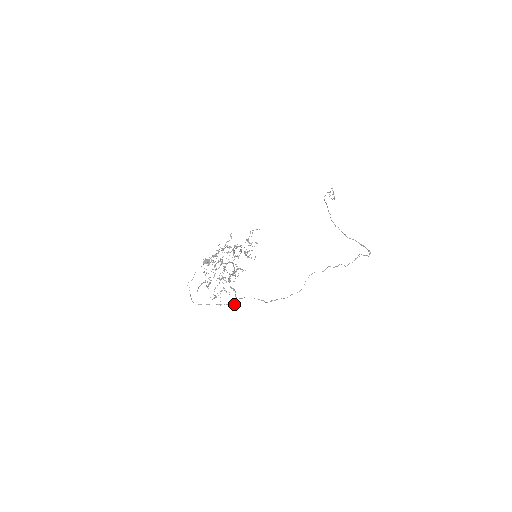
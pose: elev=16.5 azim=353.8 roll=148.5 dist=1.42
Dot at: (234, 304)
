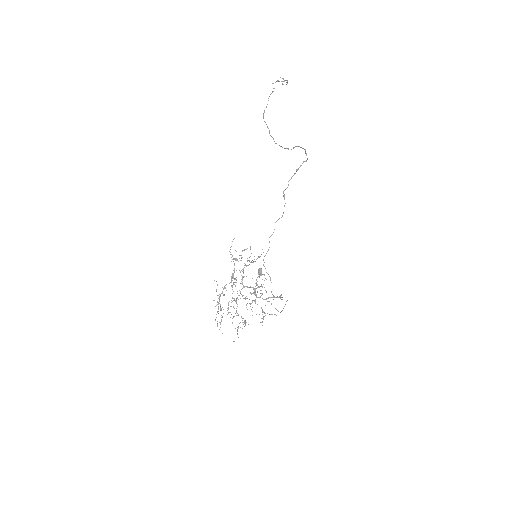
Dot at: occluded
